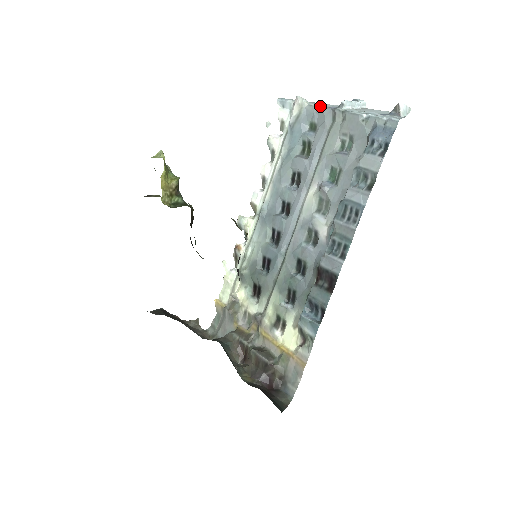
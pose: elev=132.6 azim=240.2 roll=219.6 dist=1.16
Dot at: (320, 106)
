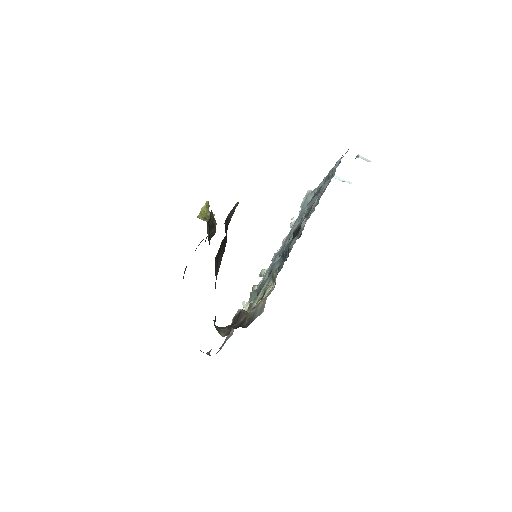
Dot at: occluded
